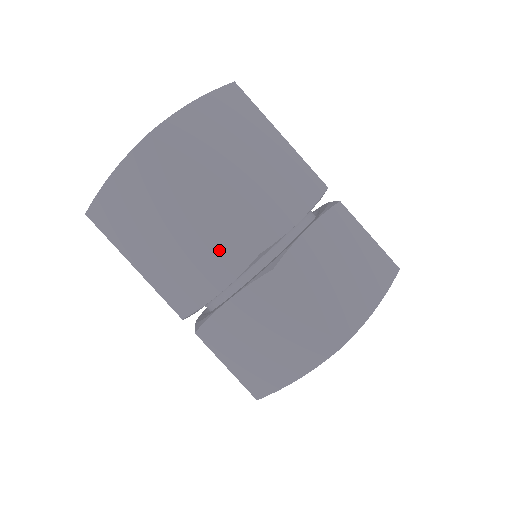
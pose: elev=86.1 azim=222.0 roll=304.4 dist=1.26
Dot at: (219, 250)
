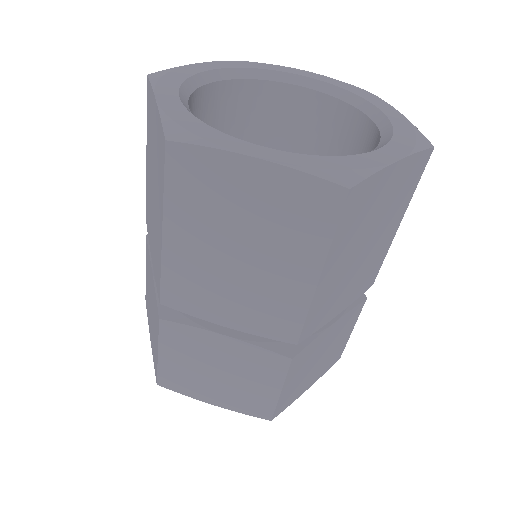
Dot at: (156, 256)
